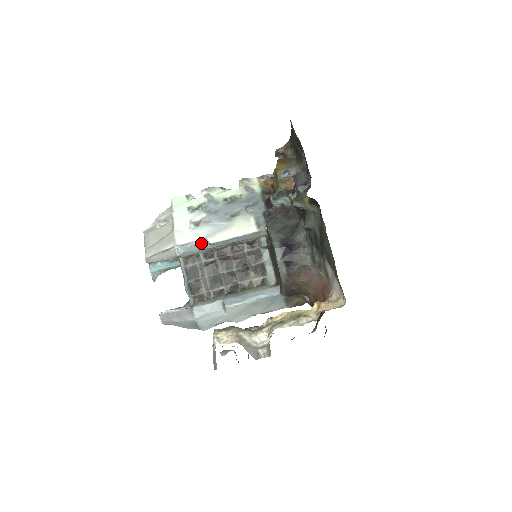
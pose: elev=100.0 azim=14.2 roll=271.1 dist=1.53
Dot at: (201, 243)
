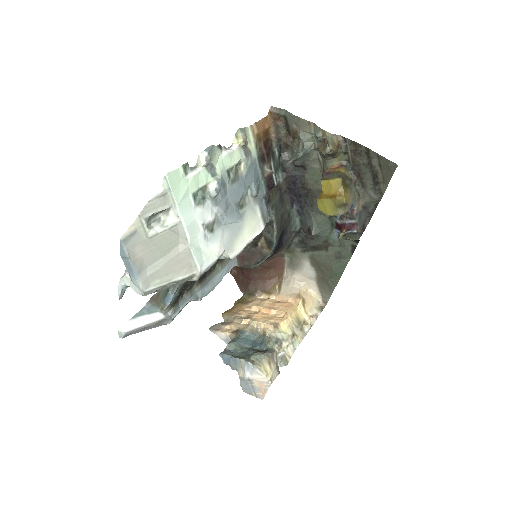
Dot at: occluded
